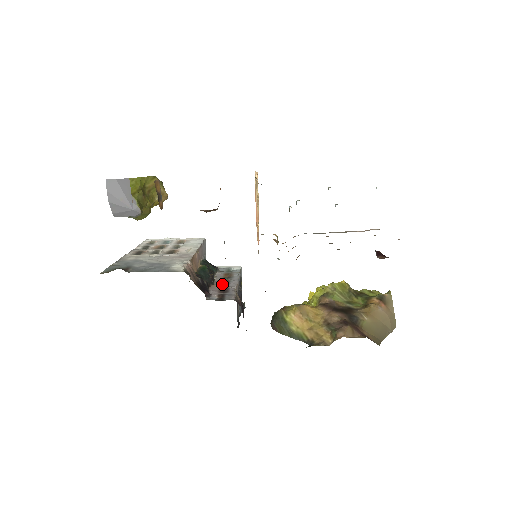
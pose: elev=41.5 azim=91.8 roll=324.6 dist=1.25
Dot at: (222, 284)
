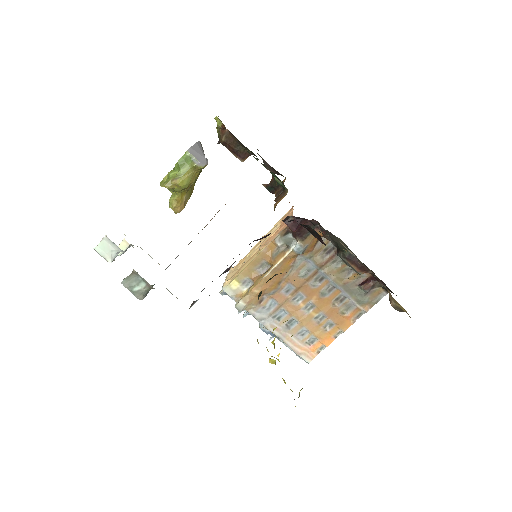
Dot at: occluded
